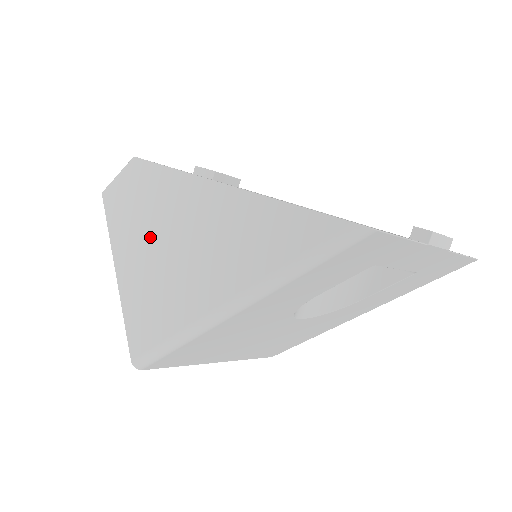
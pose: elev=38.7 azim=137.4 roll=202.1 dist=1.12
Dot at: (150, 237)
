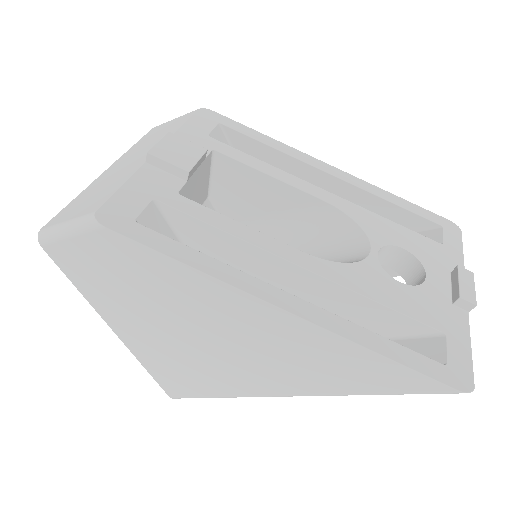
Dot at: (170, 321)
